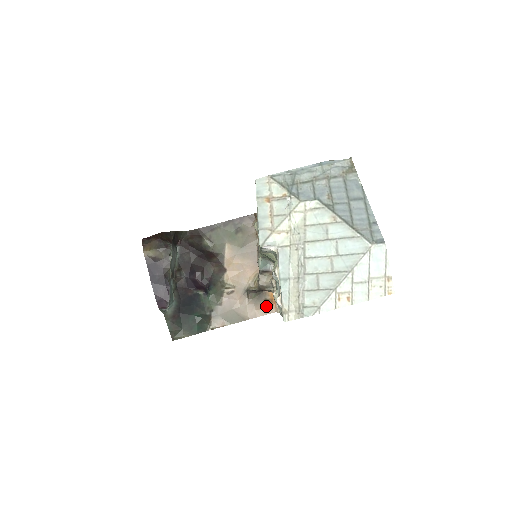
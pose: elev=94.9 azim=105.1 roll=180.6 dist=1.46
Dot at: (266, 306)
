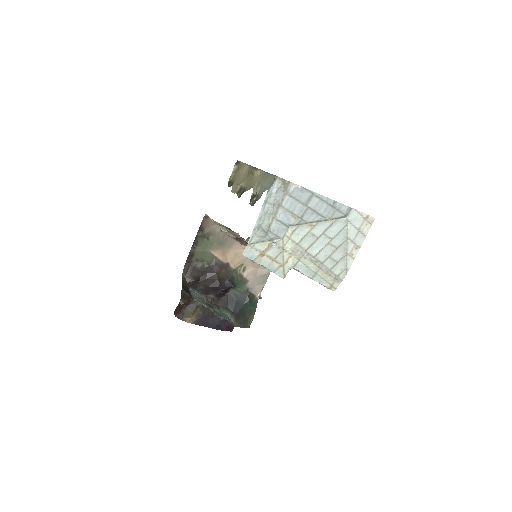
Dot at: occluded
